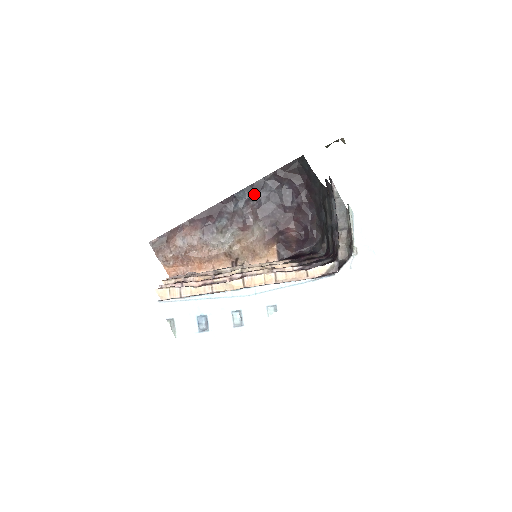
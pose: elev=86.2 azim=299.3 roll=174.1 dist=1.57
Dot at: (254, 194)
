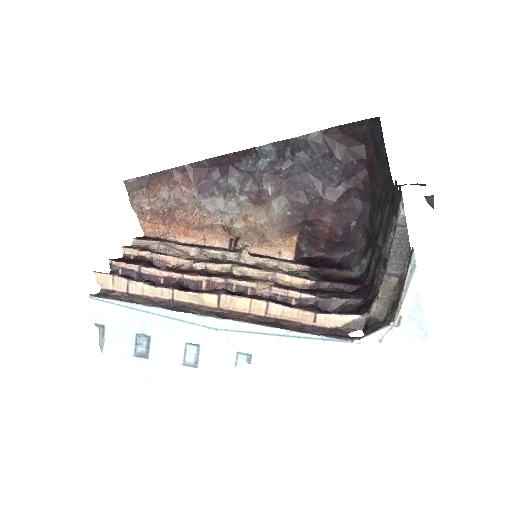
Dot at: (286, 155)
